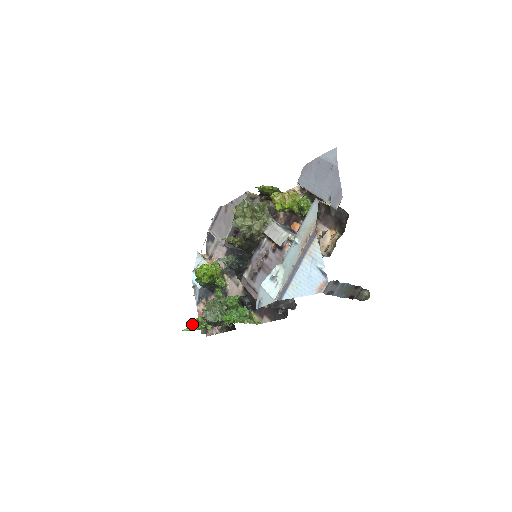
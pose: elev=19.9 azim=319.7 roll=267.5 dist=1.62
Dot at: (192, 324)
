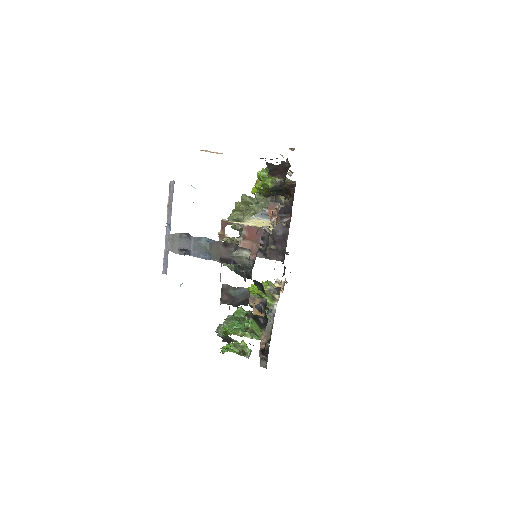
Dot at: (227, 346)
